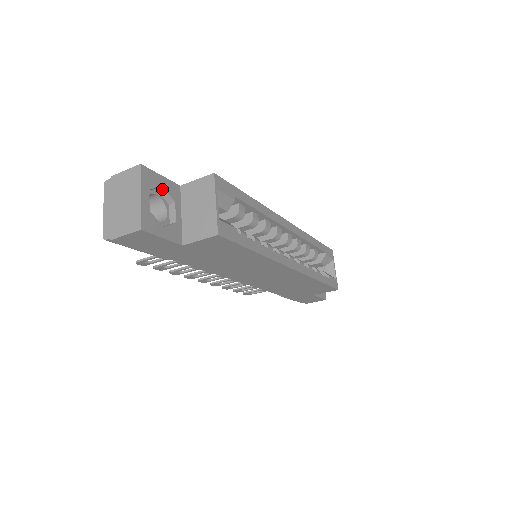
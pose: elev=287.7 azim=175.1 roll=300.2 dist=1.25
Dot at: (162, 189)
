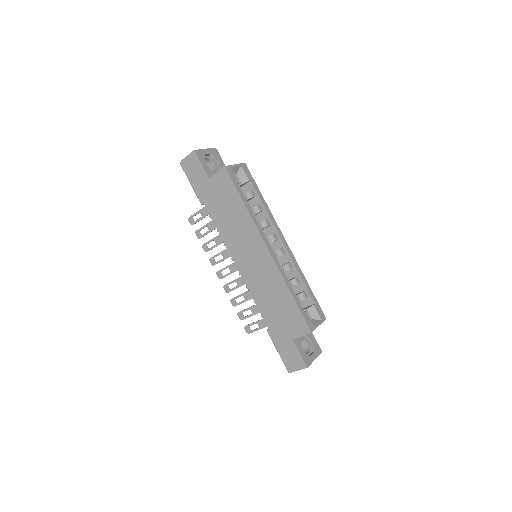
Dot at: (219, 164)
